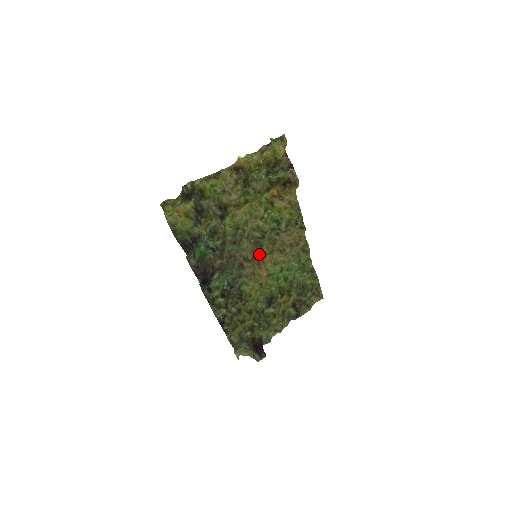
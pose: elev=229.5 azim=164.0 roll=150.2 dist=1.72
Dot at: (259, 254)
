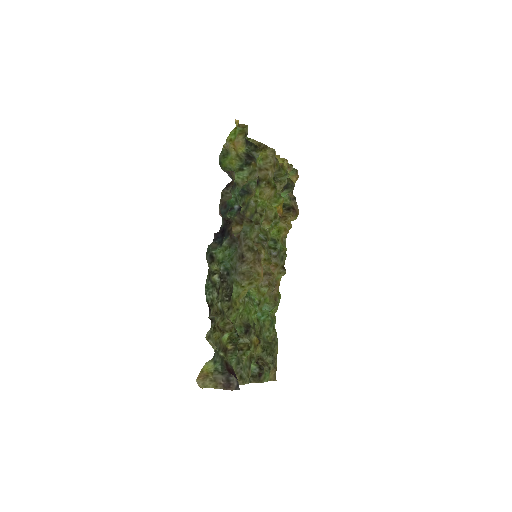
Dot at: (262, 251)
